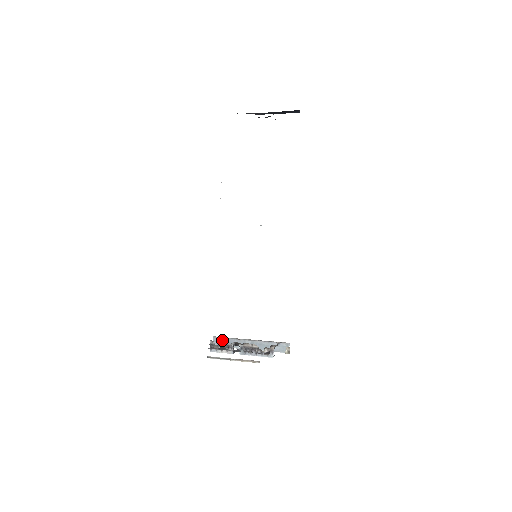
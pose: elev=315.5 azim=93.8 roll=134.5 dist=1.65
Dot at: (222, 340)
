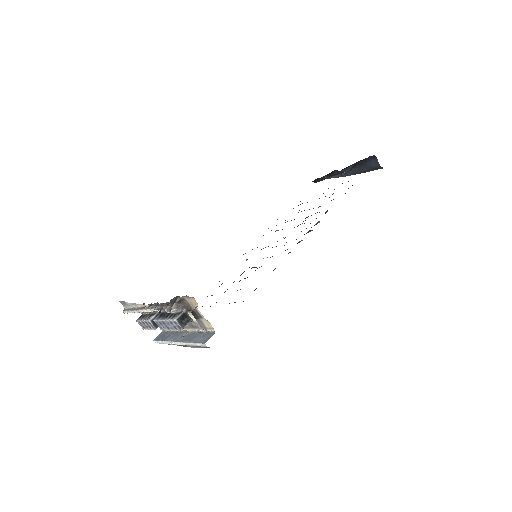
Dot at: (165, 334)
